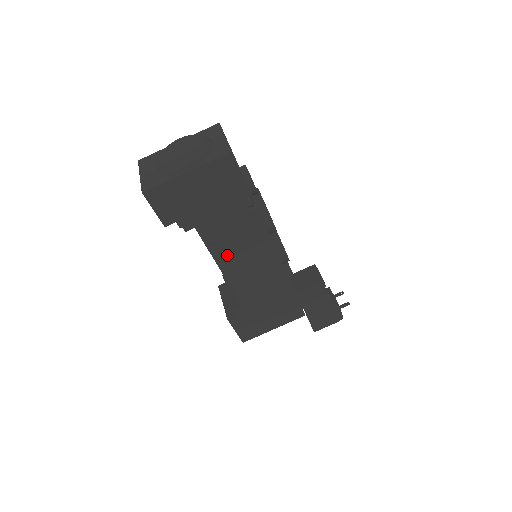
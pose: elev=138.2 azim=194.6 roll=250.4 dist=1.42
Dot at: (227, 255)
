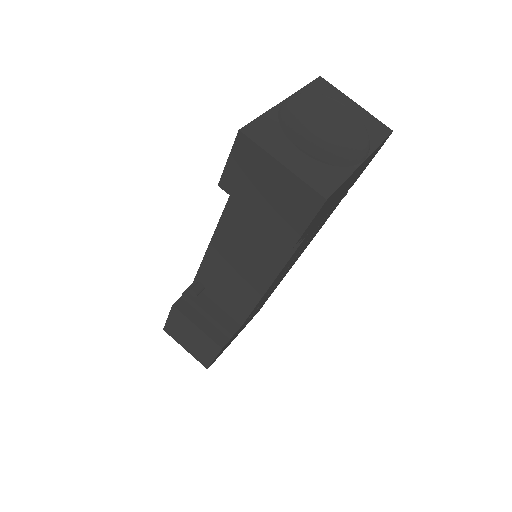
Dot at: occluded
